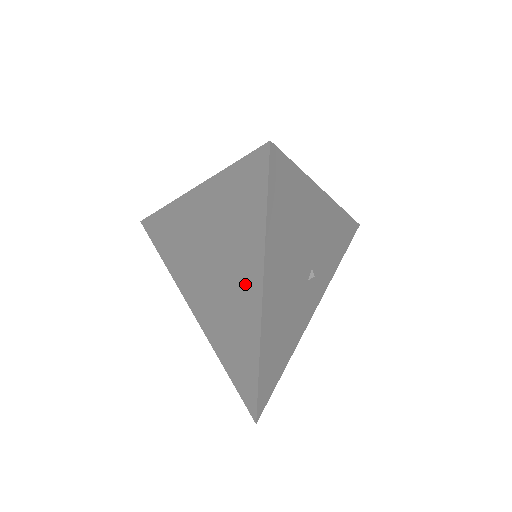
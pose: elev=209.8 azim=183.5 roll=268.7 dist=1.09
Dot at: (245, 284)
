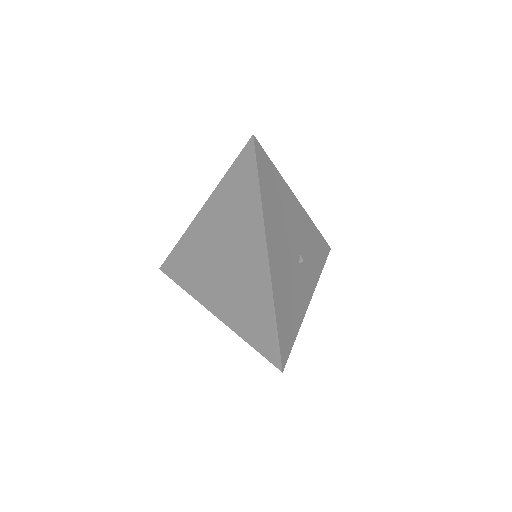
Dot at: (252, 248)
